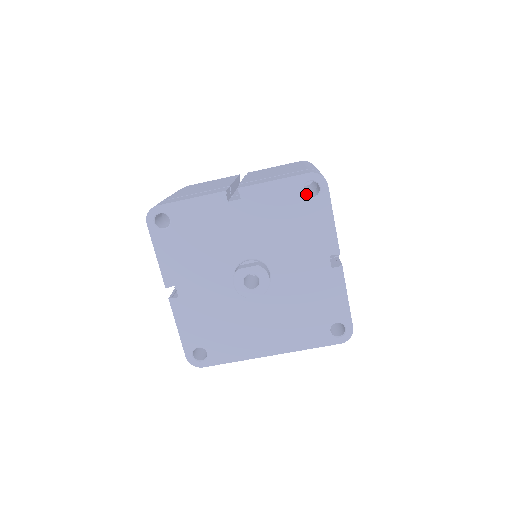
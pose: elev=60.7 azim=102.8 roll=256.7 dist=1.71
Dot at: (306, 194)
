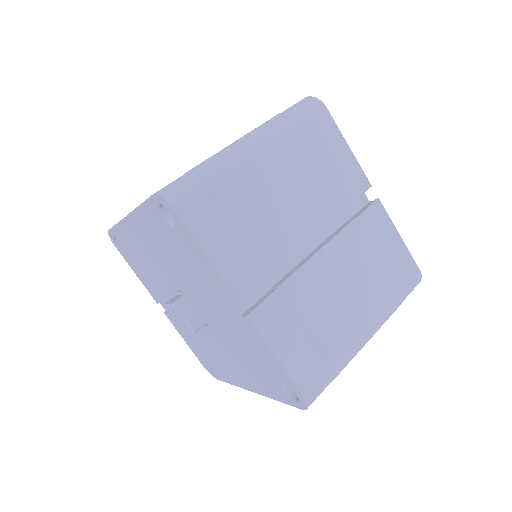
Dot at: occluded
